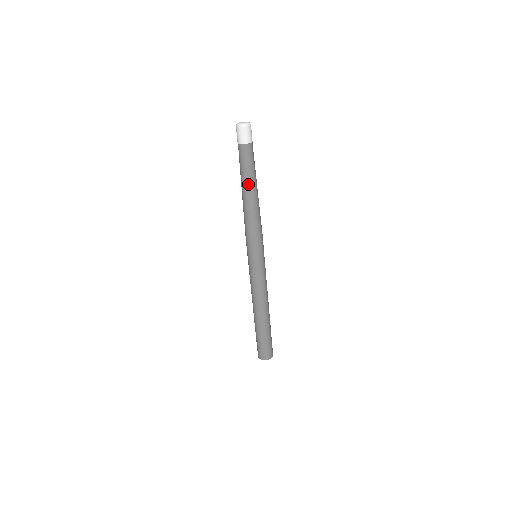
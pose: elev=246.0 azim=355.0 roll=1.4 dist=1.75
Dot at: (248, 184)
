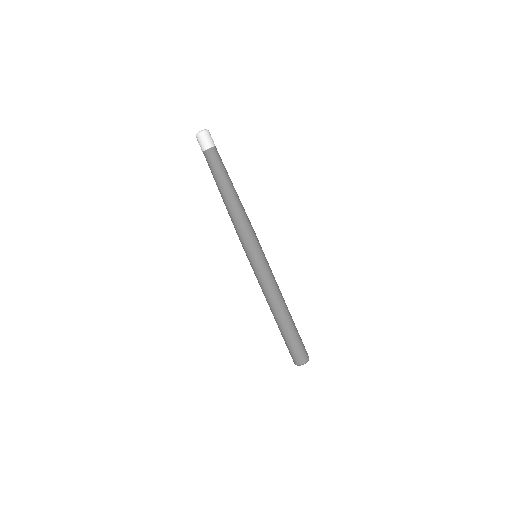
Dot at: (230, 183)
